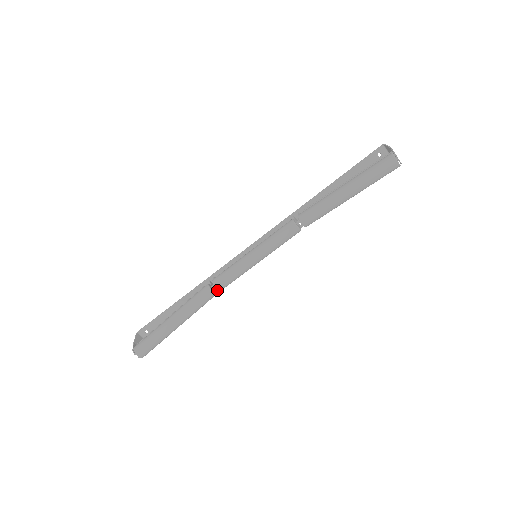
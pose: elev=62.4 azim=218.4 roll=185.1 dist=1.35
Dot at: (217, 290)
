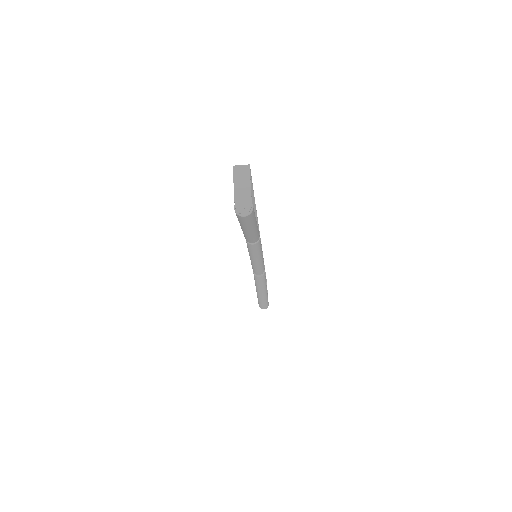
Dot at: (261, 273)
